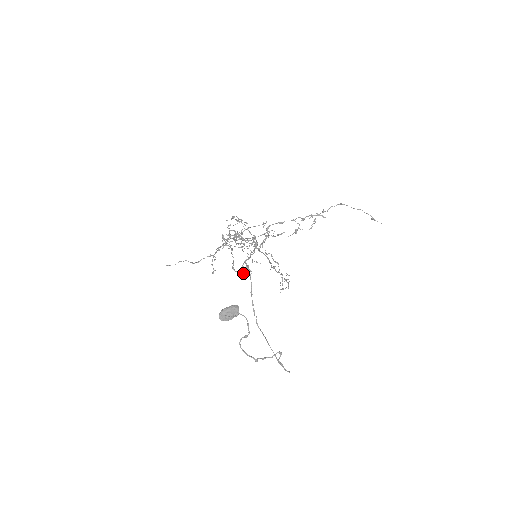
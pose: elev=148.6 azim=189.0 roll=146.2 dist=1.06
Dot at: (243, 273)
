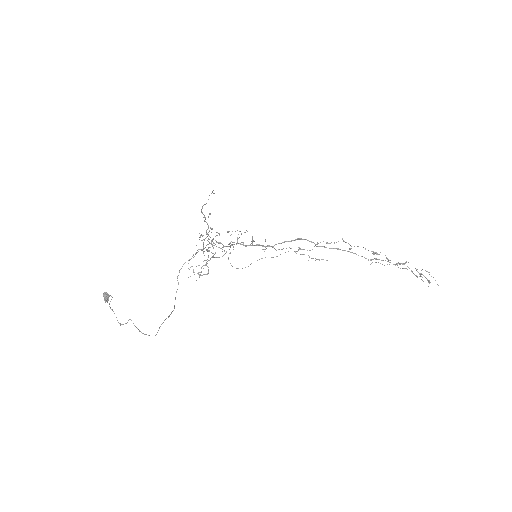
Dot at: occluded
